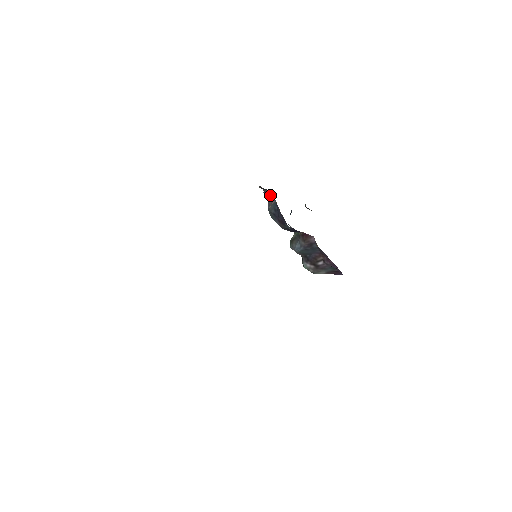
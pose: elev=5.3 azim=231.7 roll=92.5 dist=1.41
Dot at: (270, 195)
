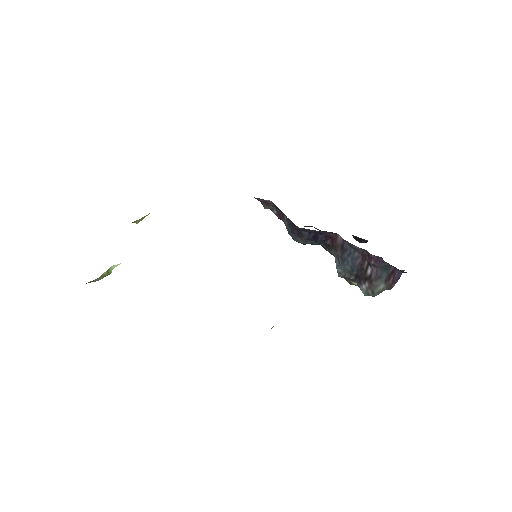
Dot at: (280, 213)
